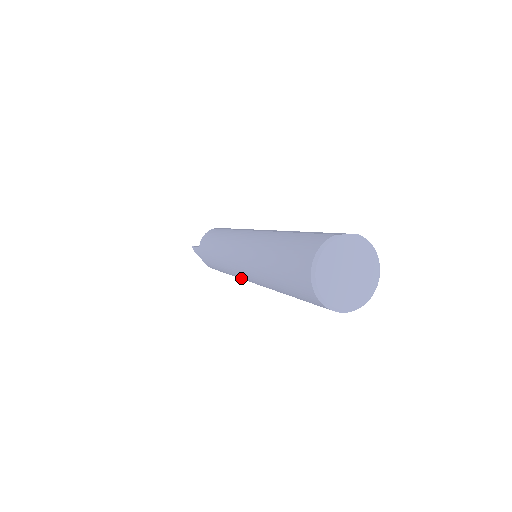
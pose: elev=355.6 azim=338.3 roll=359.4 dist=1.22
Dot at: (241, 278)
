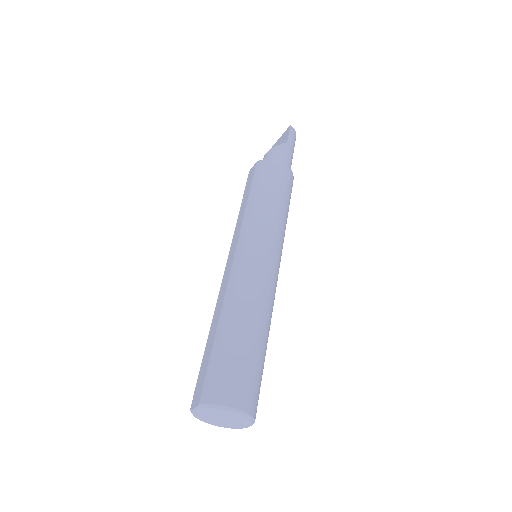
Dot at: occluded
